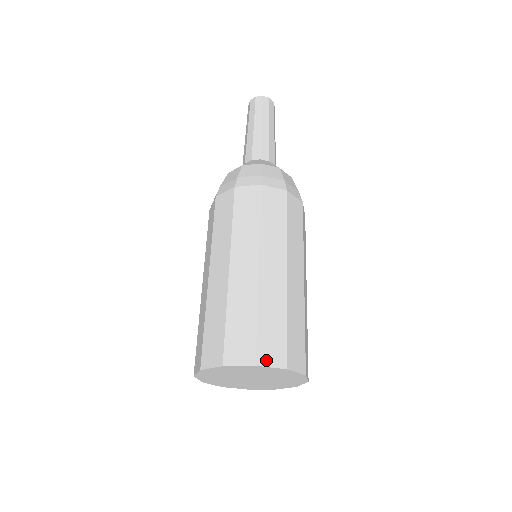
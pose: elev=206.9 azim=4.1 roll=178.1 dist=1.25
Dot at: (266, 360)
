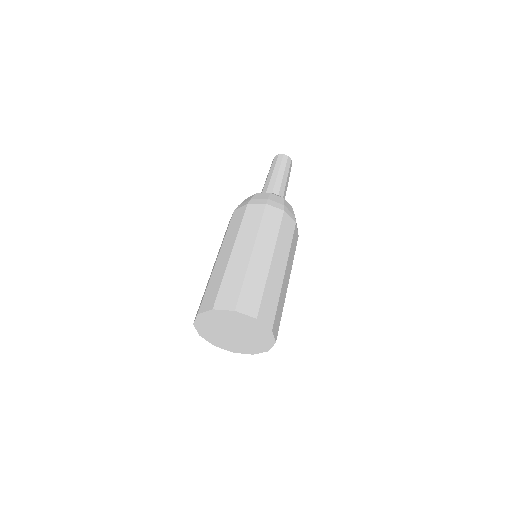
Dot at: (221, 306)
